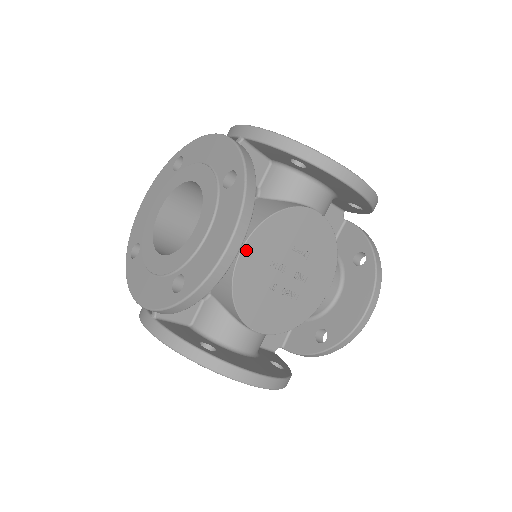
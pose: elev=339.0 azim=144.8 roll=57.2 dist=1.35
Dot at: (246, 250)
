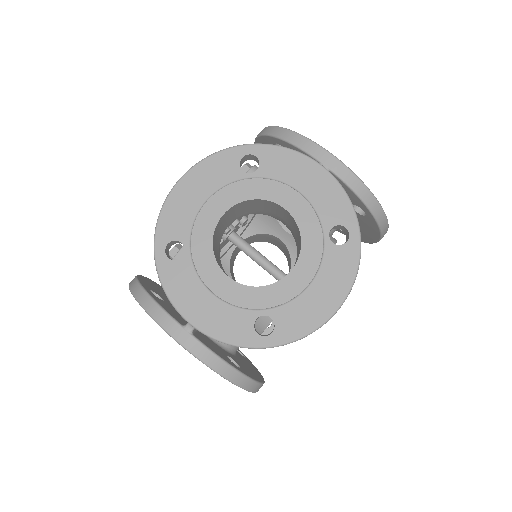
Dot at: occluded
